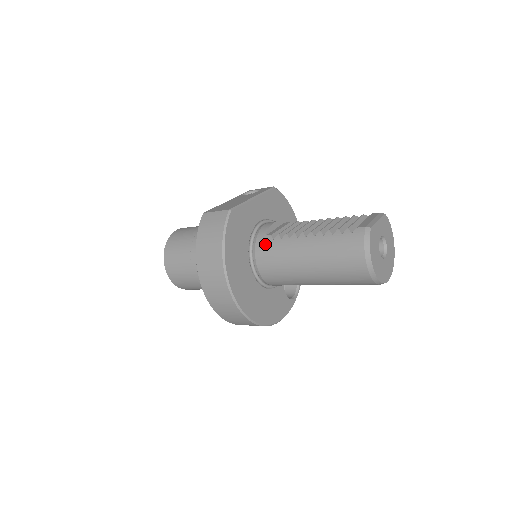
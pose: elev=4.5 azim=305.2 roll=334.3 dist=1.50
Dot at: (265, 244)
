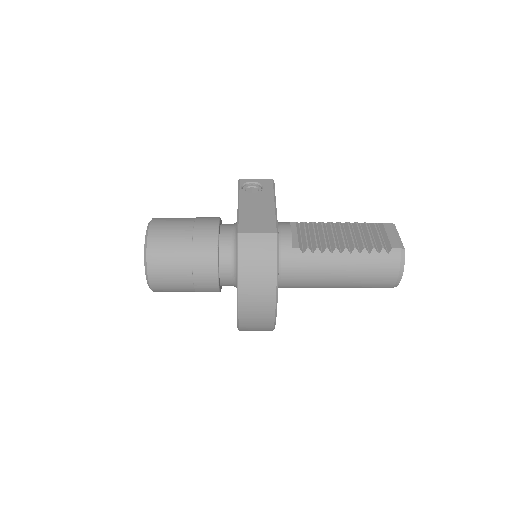
Dot at: (294, 258)
